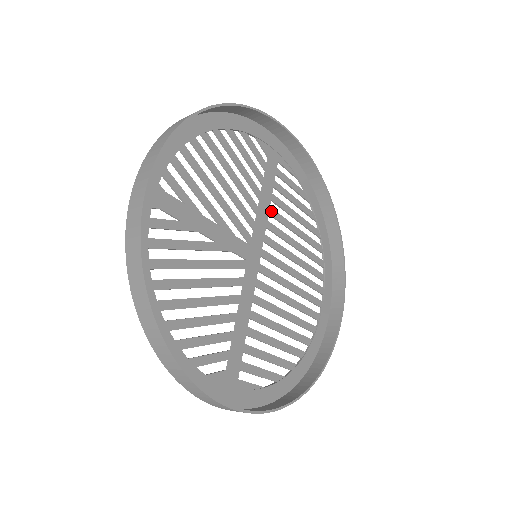
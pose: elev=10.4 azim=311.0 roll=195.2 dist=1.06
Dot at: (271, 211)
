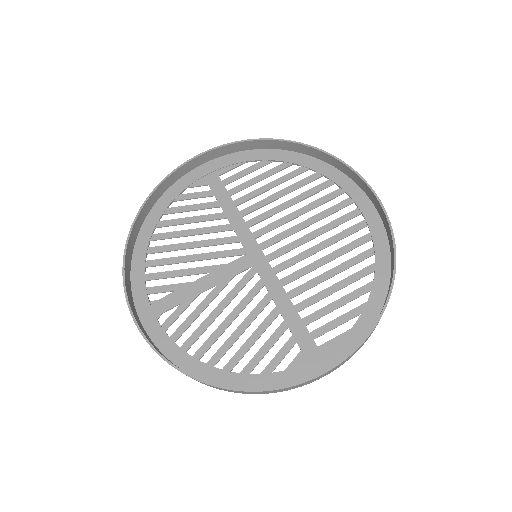
Dot at: (243, 212)
